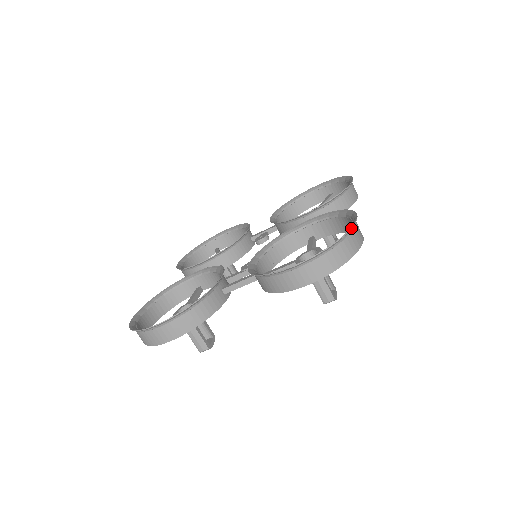
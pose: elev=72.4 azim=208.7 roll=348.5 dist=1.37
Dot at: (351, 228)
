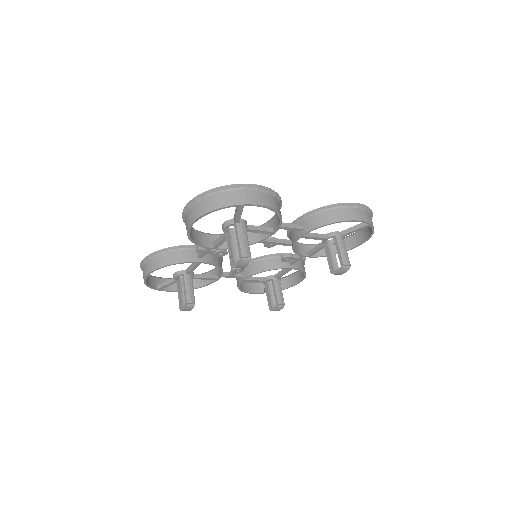
Dot at: occluded
